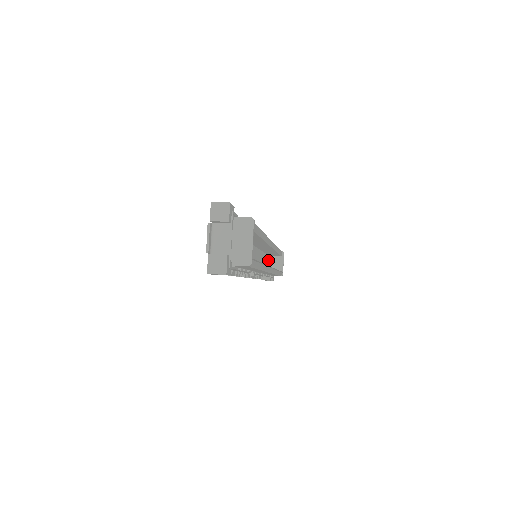
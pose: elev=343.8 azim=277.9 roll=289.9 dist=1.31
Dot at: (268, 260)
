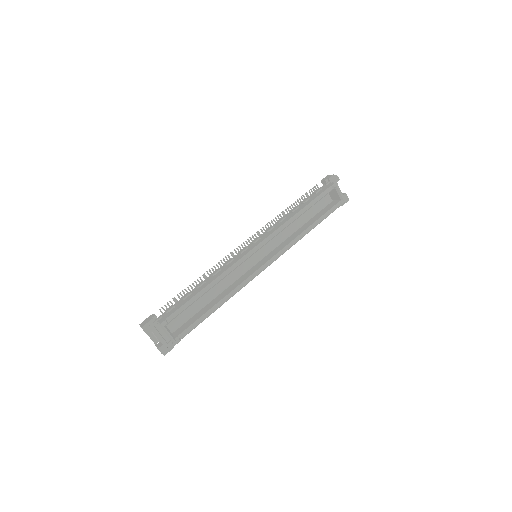
Dot at: occluded
